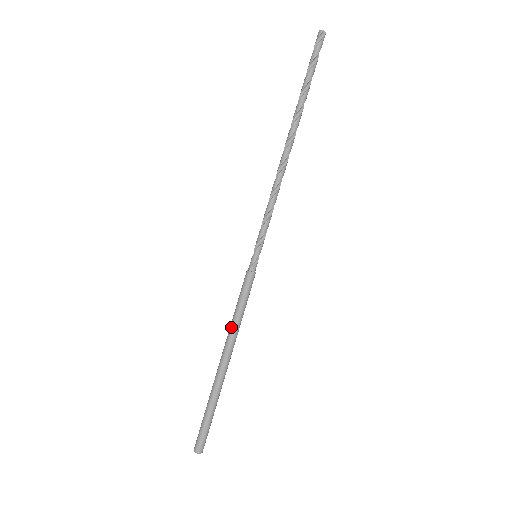
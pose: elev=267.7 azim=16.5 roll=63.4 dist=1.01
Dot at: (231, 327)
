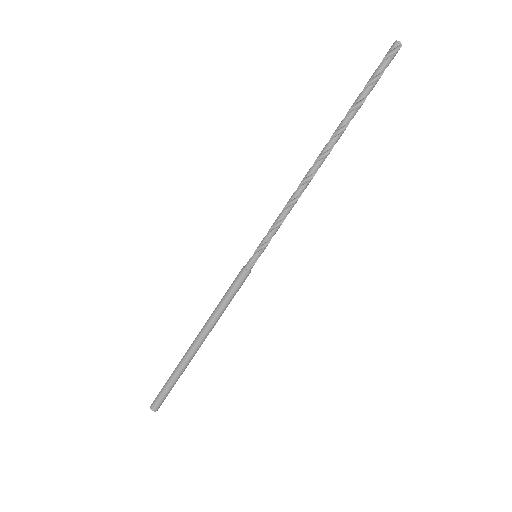
Dot at: (214, 315)
